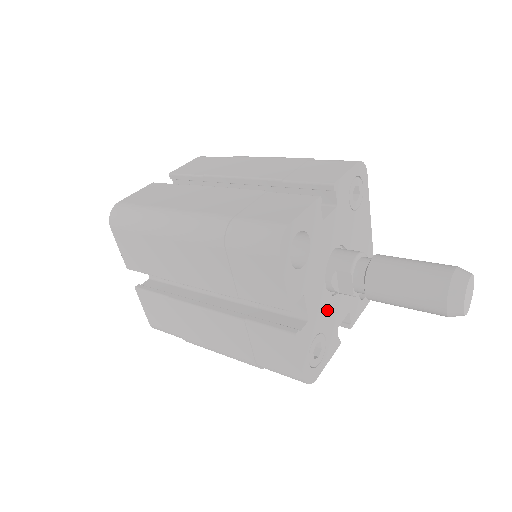
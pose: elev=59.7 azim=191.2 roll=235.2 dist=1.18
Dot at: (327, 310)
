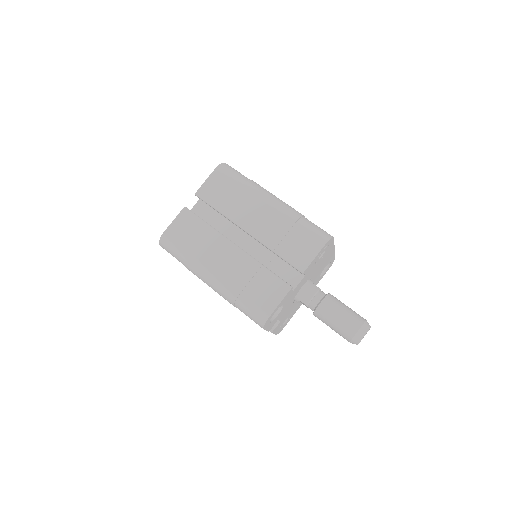
Dot at: (294, 306)
